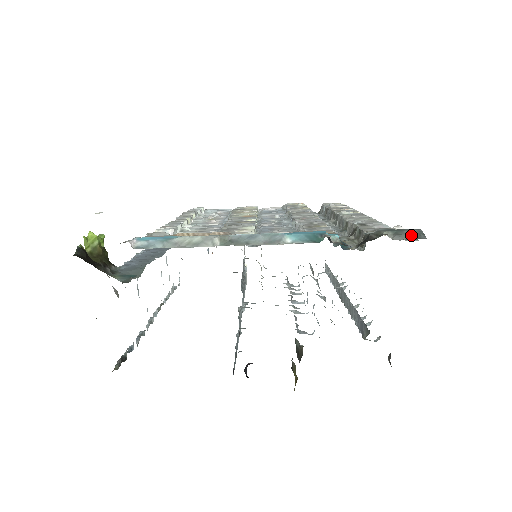
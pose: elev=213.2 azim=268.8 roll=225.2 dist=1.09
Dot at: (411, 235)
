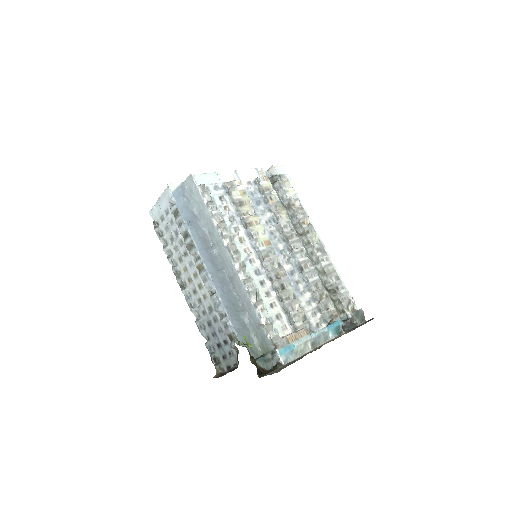
Dot at: (361, 318)
